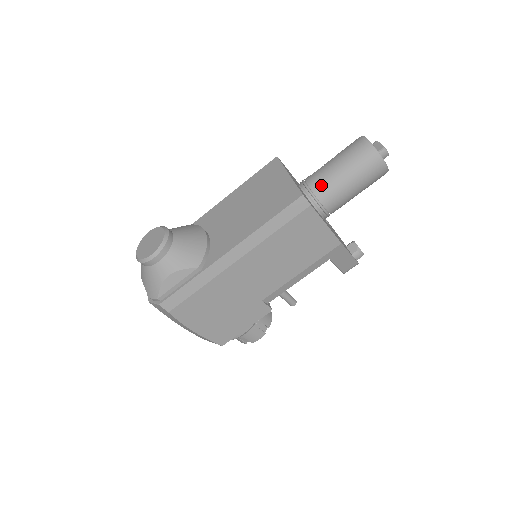
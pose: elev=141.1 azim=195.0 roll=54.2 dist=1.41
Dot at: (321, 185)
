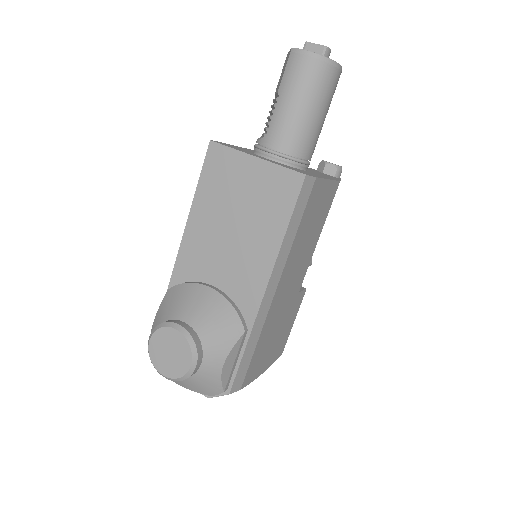
Dot at: (292, 141)
